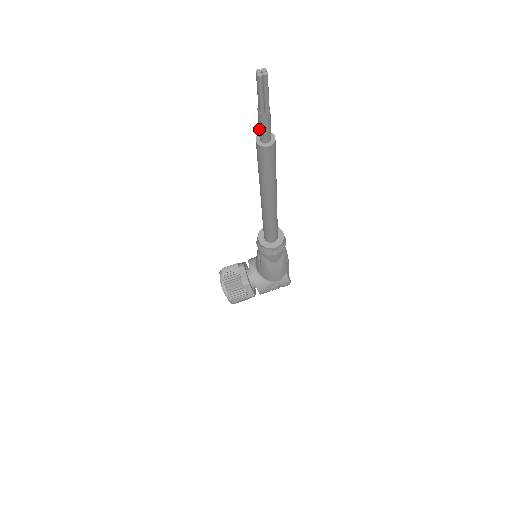
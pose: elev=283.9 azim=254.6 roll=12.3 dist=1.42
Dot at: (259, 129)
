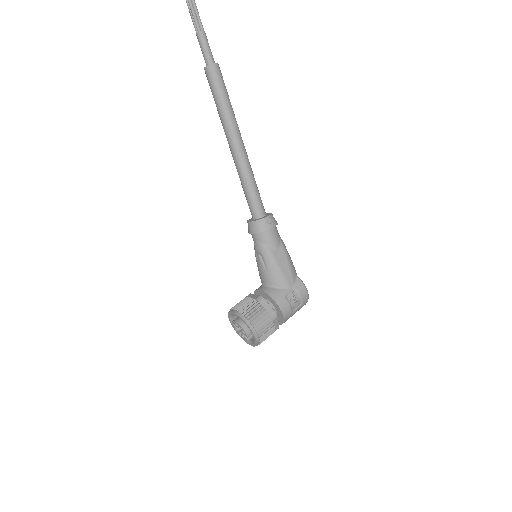
Dot at: (203, 53)
